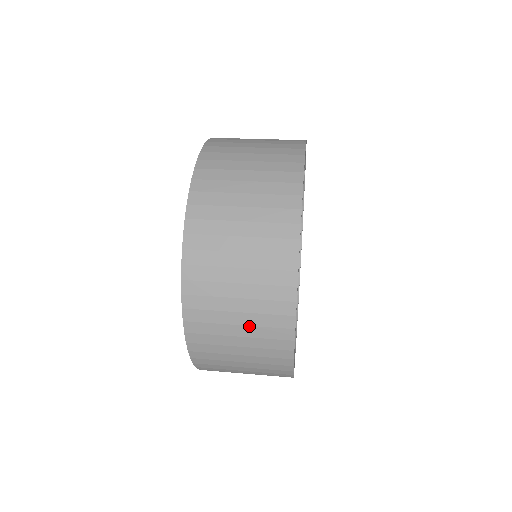
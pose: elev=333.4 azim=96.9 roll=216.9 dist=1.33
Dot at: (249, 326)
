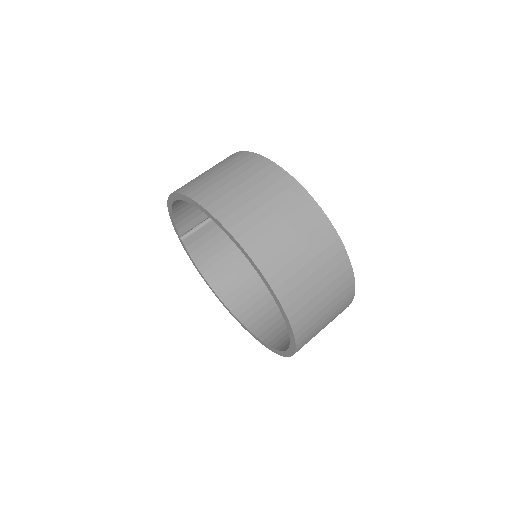
Dot at: (308, 248)
